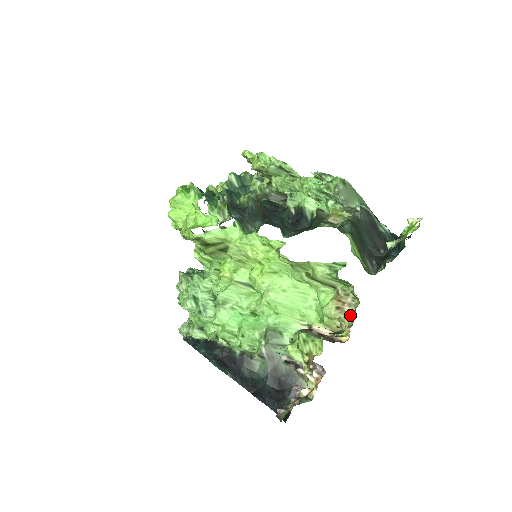
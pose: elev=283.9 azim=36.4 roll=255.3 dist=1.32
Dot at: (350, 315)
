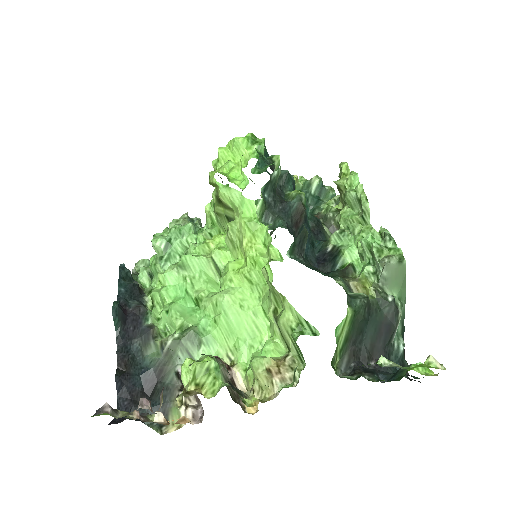
Dot at: (274, 390)
